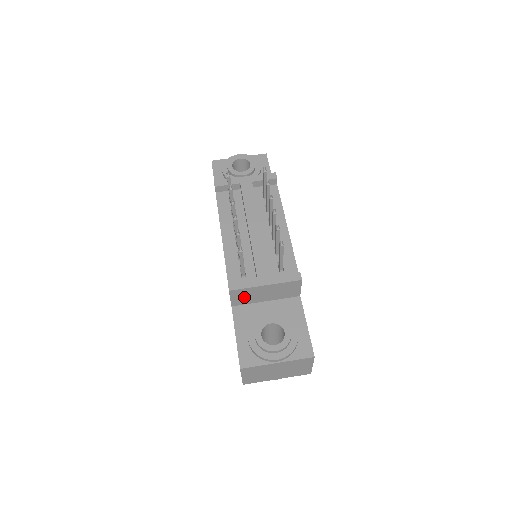
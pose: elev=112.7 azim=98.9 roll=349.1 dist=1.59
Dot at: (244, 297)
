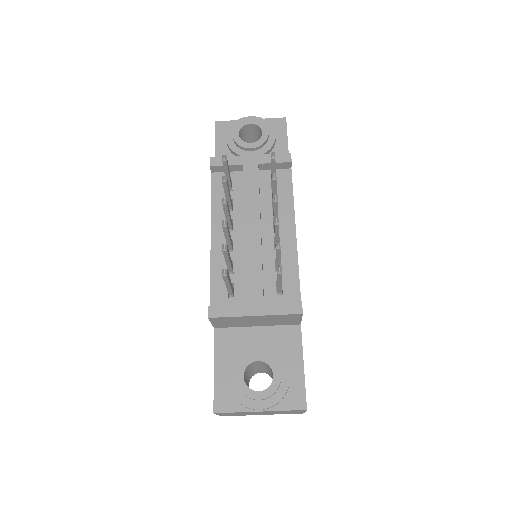
Dot at: (229, 322)
